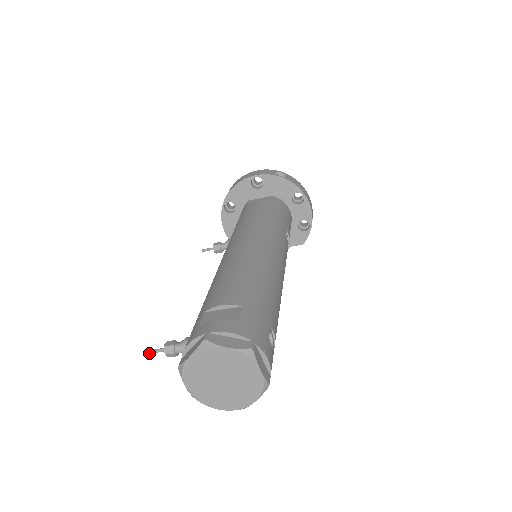
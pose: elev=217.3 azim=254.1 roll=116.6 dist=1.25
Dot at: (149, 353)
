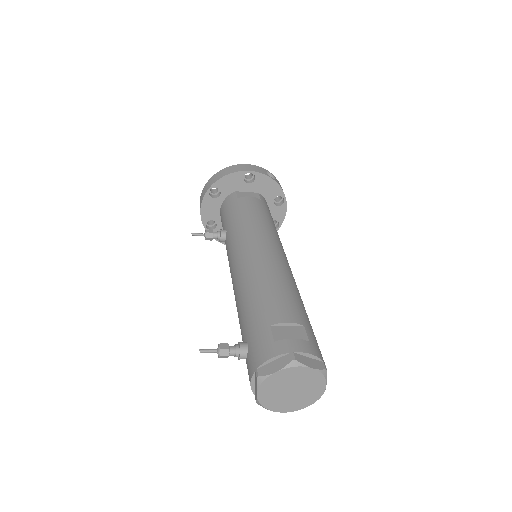
Dot at: (200, 352)
